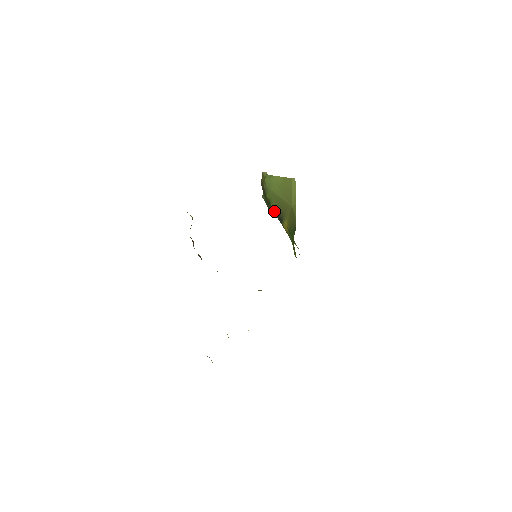
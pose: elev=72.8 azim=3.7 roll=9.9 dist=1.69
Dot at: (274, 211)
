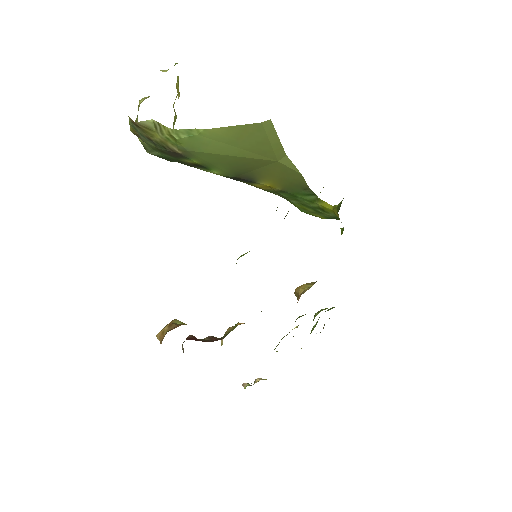
Dot at: (222, 175)
